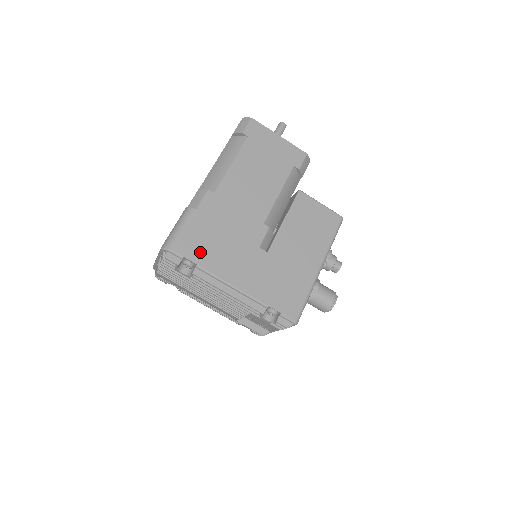
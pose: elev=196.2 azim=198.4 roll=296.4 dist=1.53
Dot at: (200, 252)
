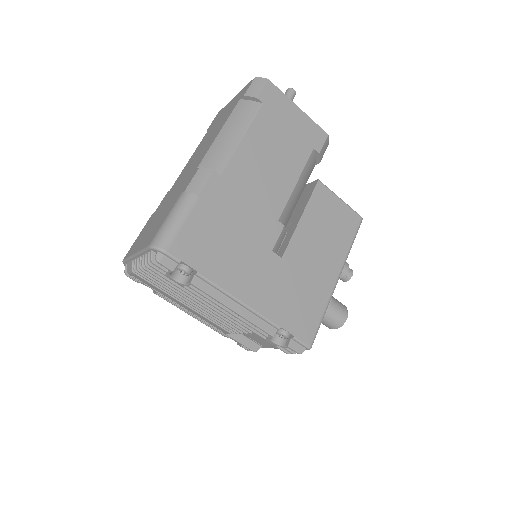
Dot at: (202, 255)
